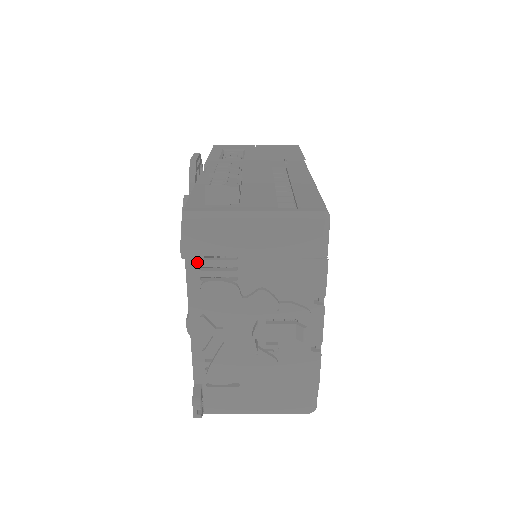
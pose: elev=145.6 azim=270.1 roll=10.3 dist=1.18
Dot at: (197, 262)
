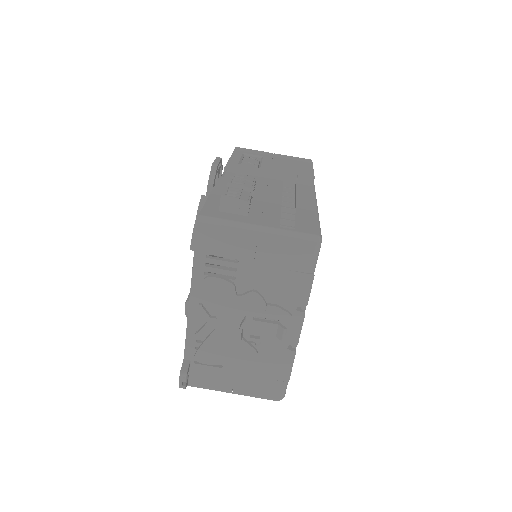
Dot at: (204, 259)
